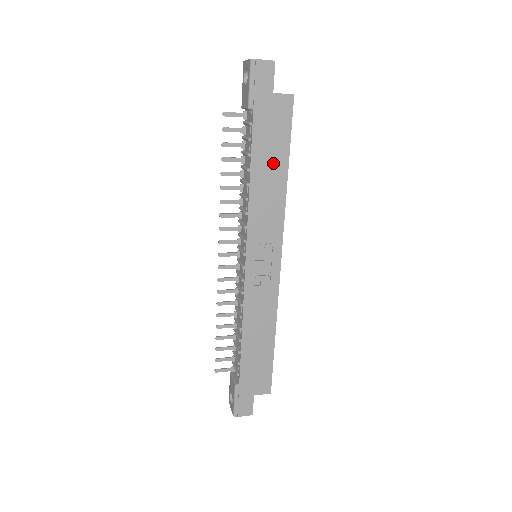
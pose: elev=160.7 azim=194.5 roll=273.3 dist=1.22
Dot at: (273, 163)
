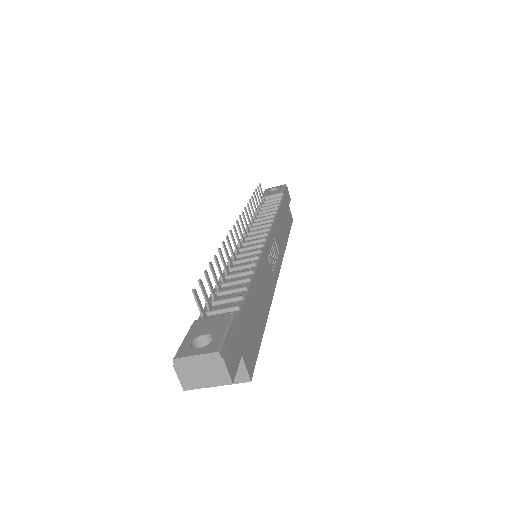
Dot at: (285, 225)
